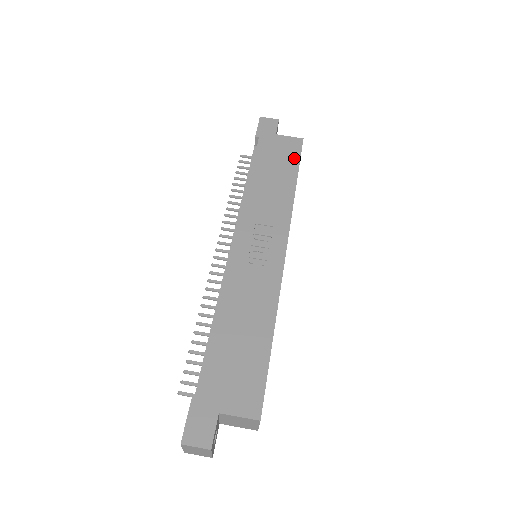
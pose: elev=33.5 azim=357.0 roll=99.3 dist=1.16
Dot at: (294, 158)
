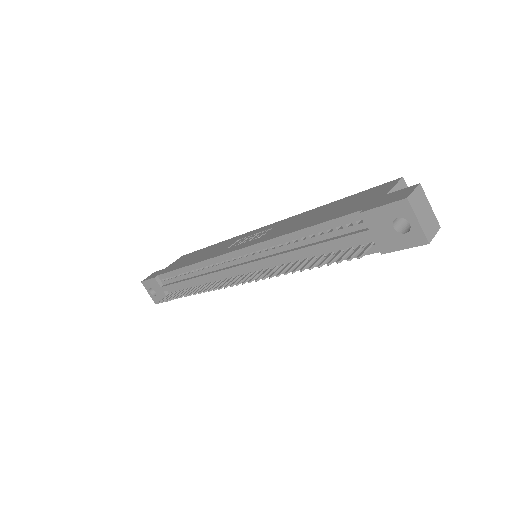
Dot at: (193, 253)
